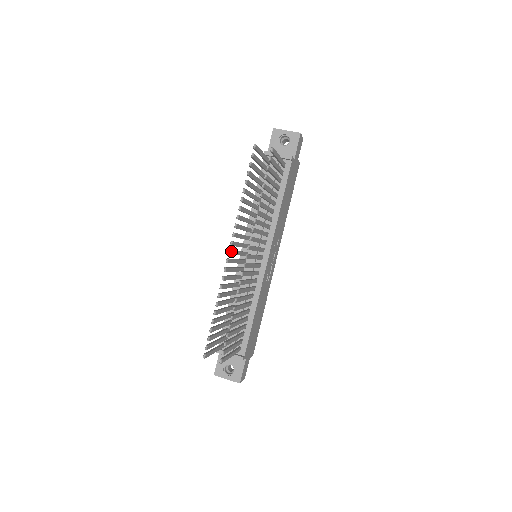
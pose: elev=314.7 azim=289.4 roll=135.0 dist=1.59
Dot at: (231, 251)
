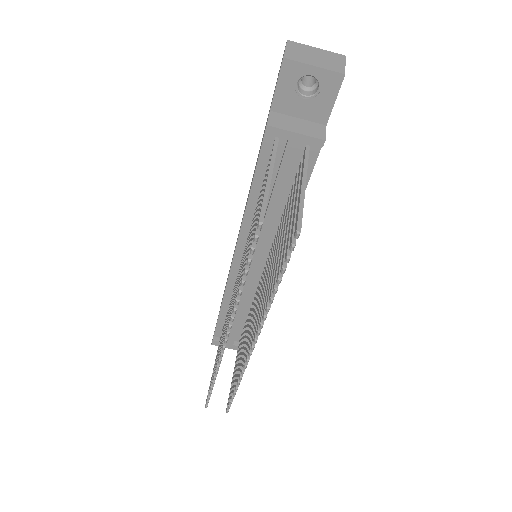
Dot at: occluded
